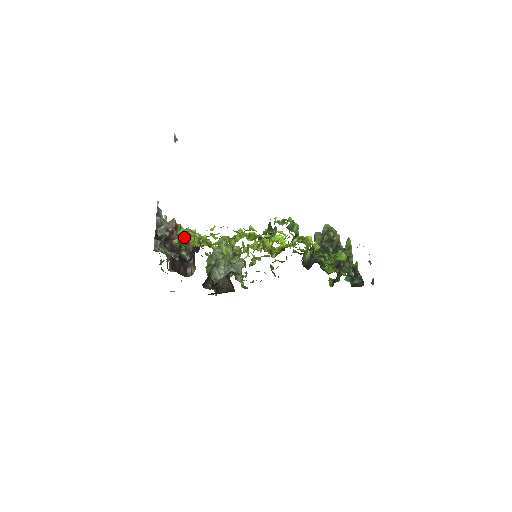
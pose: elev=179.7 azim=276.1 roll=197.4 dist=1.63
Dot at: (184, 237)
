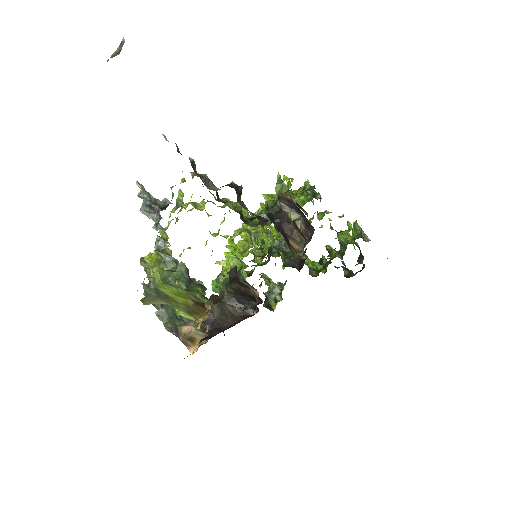
Dot at: occluded
